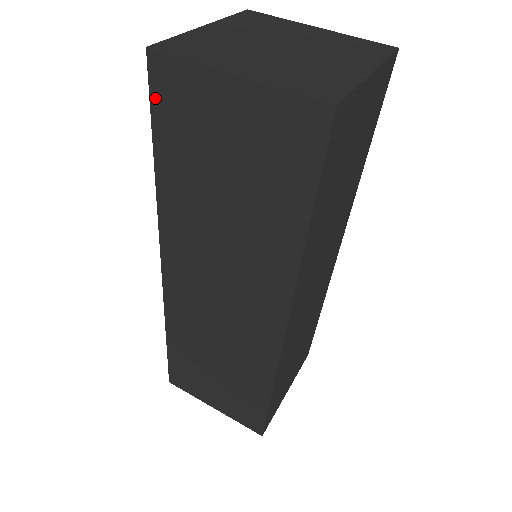
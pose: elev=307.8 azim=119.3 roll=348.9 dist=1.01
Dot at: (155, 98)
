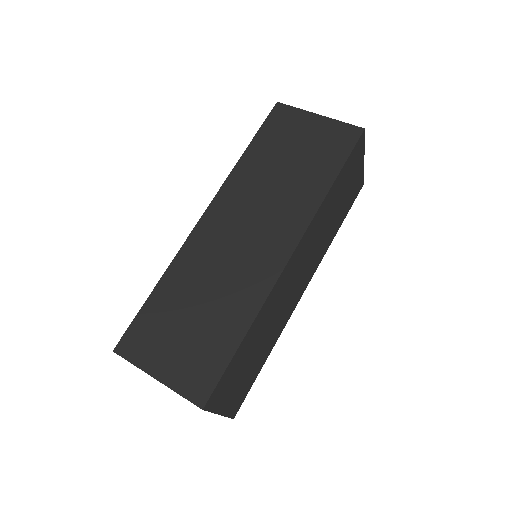
Dot at: (269, 120)
